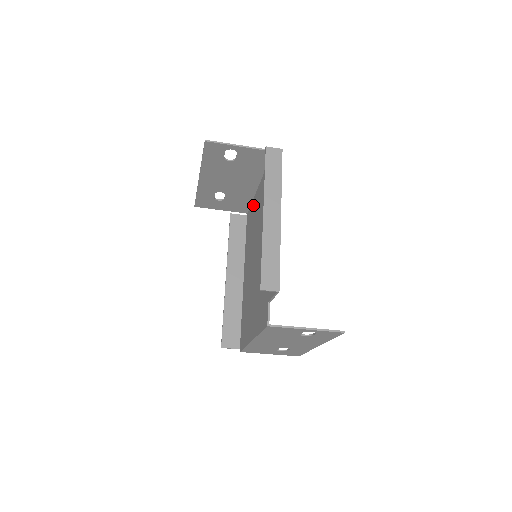
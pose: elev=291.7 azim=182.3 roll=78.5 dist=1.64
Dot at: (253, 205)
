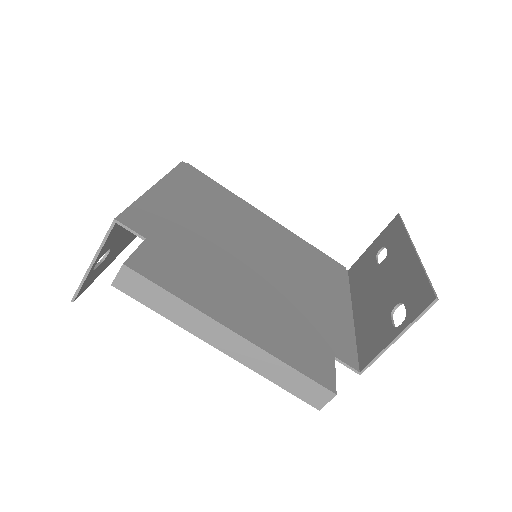
Dot at: occluded
